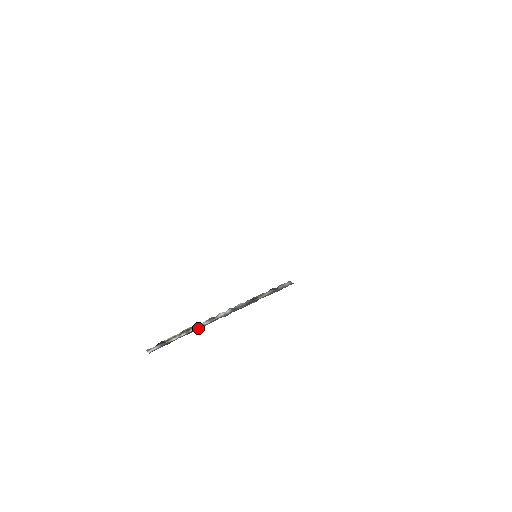
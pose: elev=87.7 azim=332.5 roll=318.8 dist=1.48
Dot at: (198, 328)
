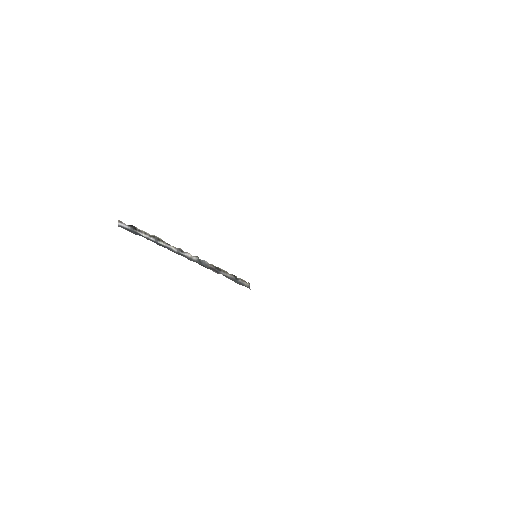
Dot at: (166, 246)
